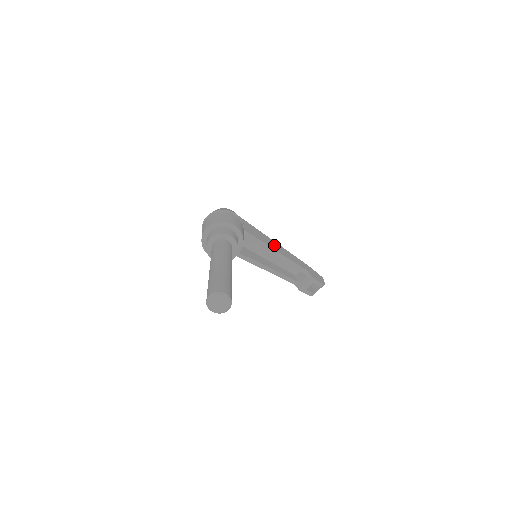
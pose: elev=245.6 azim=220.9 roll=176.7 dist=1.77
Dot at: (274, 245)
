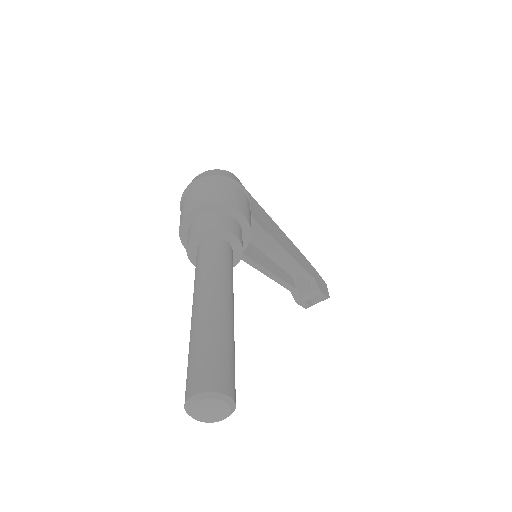
Dot at: (282, 238)
